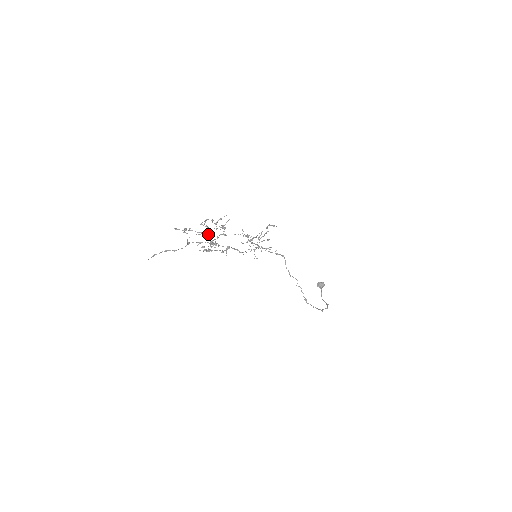
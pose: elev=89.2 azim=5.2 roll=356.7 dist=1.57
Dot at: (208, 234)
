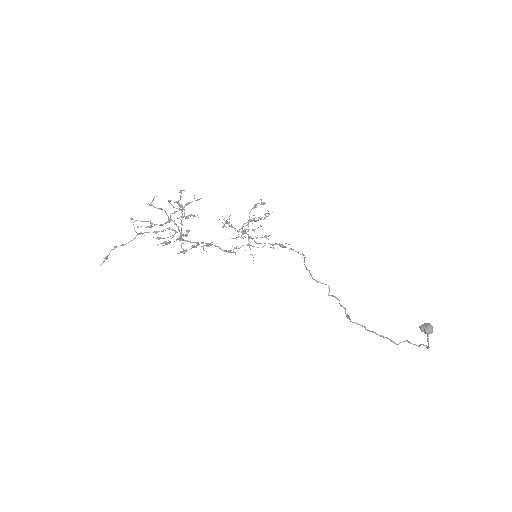
Dot at: (187, 234)
